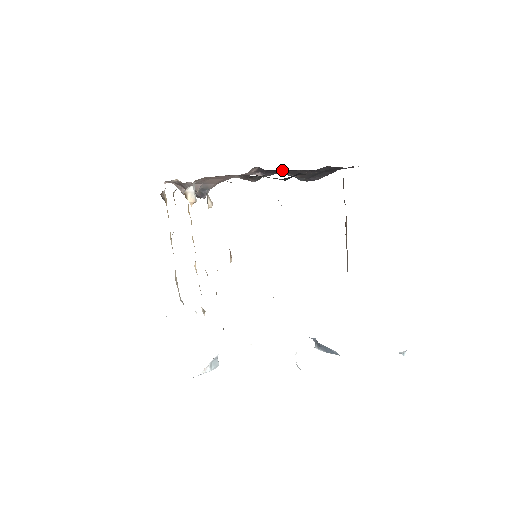
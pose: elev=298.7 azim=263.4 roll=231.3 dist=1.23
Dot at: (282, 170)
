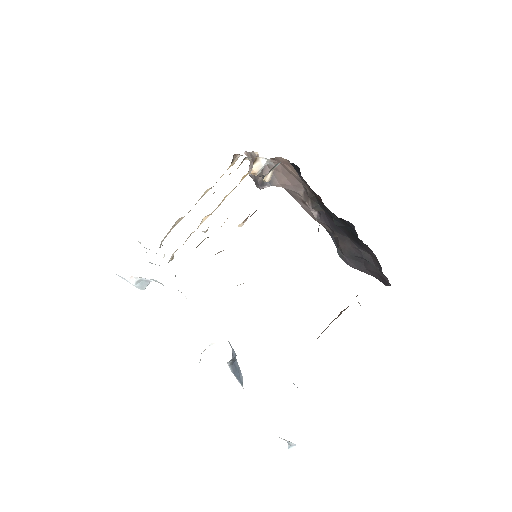
Dot at: occluded
